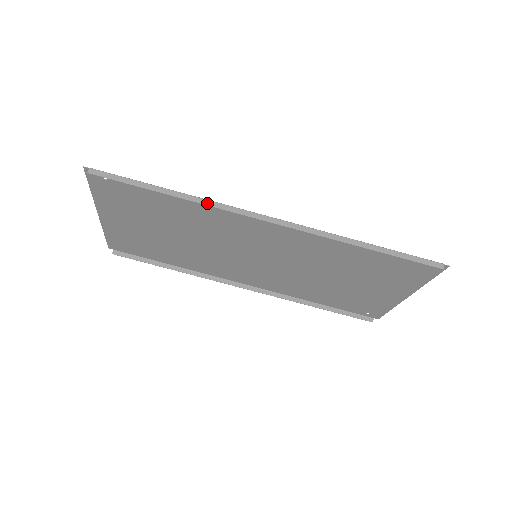
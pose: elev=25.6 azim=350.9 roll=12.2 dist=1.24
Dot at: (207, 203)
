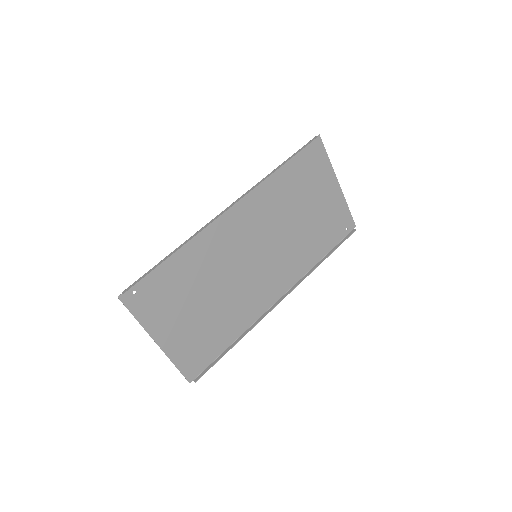
Dot at: (194, 236)
